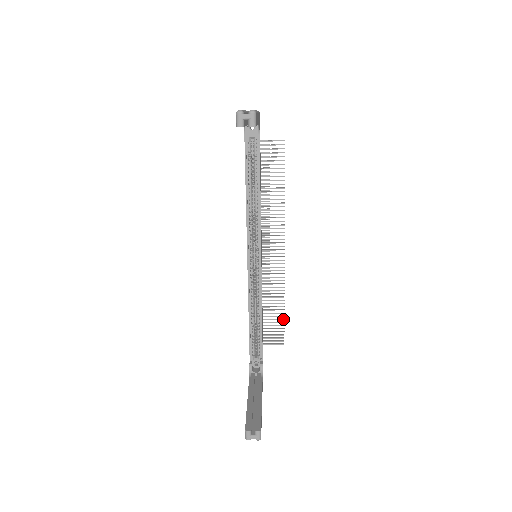
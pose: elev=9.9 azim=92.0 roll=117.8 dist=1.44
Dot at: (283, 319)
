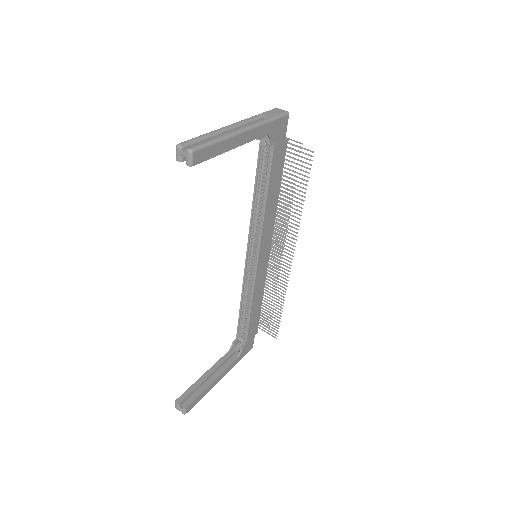
Dot at: (280, 318)
